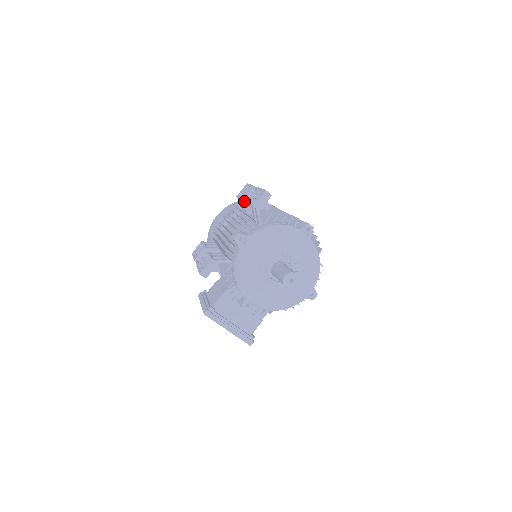
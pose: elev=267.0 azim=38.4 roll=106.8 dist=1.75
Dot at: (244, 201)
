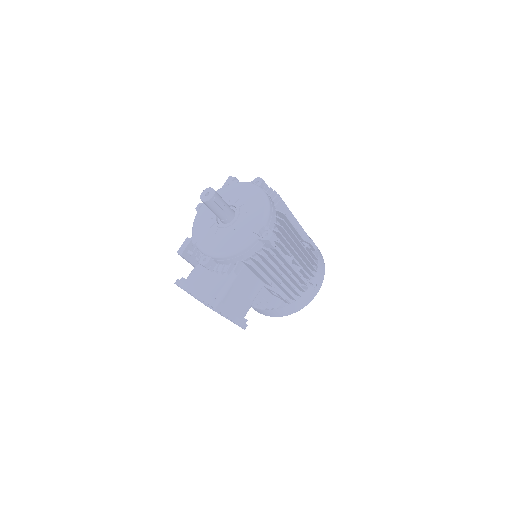
Dot at: occluded
